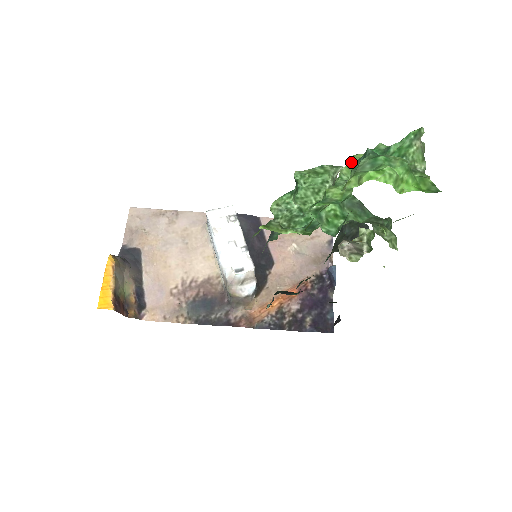
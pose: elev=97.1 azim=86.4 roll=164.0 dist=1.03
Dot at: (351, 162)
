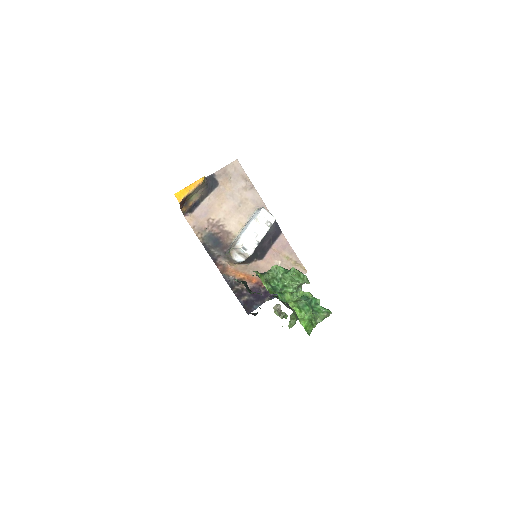
Dot at: (306, 293)
